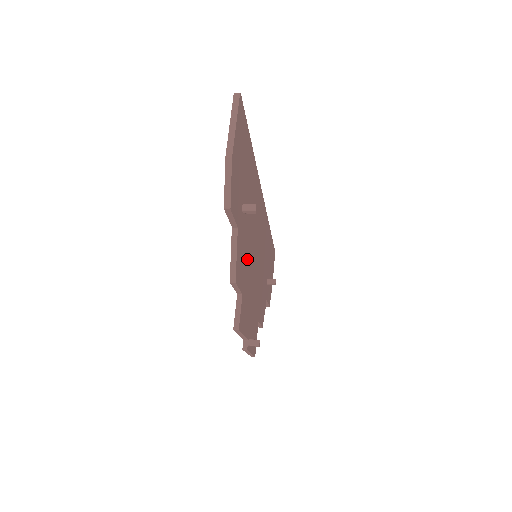
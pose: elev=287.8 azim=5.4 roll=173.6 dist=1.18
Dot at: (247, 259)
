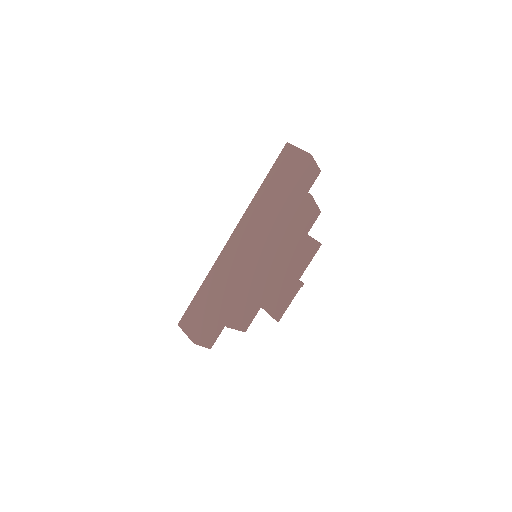
Dot at: (290, 227)
